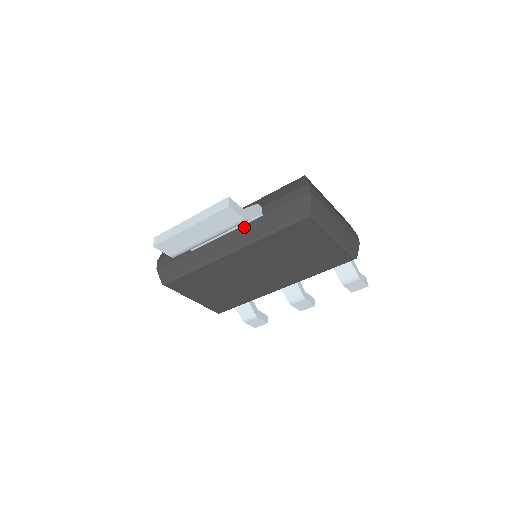
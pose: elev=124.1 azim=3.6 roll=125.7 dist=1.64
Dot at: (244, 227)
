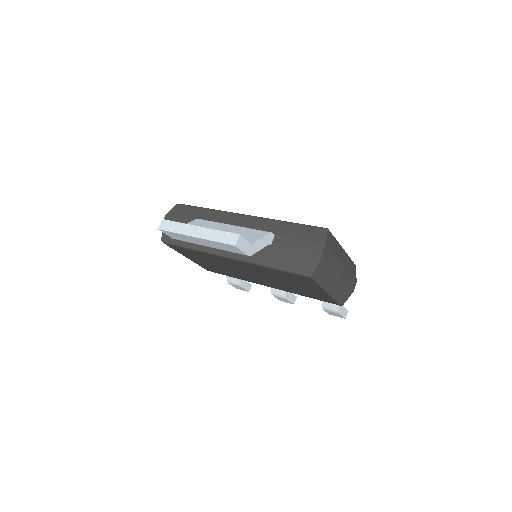
Dot at: occluded
